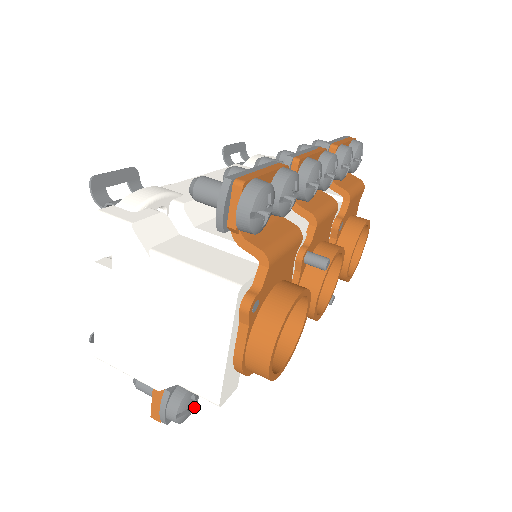
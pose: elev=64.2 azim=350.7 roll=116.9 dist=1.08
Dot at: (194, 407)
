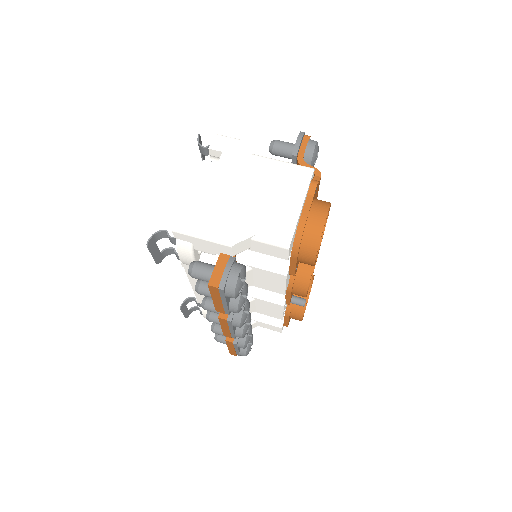
Dot at: occluded
